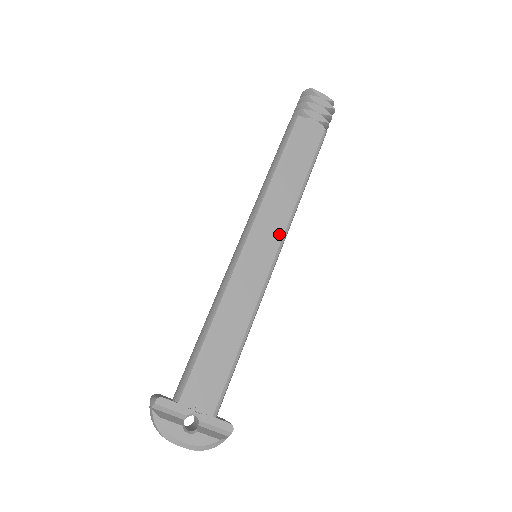
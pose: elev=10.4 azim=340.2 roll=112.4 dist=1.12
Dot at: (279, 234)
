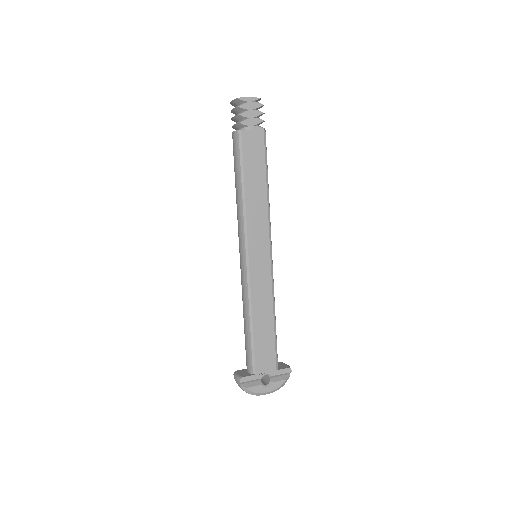
Dot at: (266, 235)
